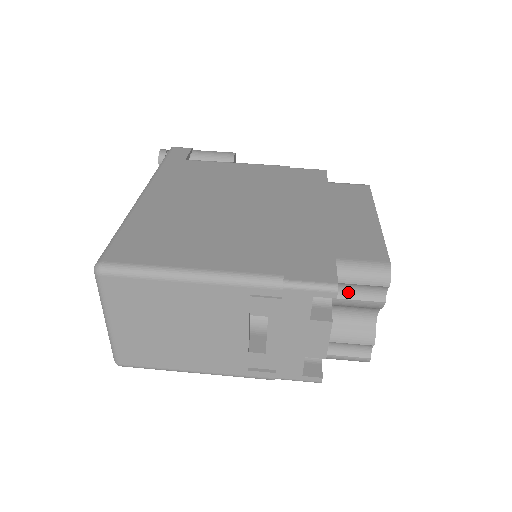
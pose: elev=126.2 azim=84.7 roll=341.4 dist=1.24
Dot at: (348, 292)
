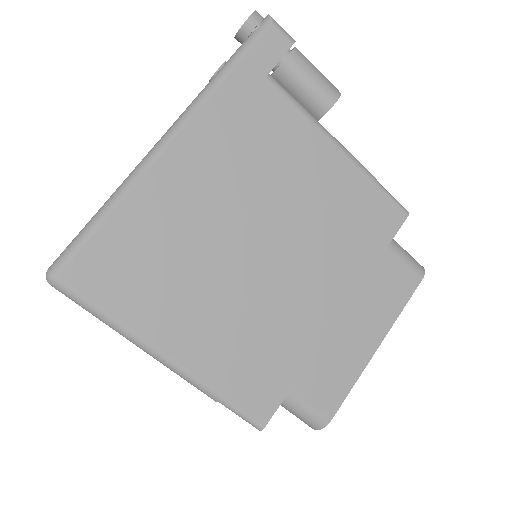
Dot at: occluded
